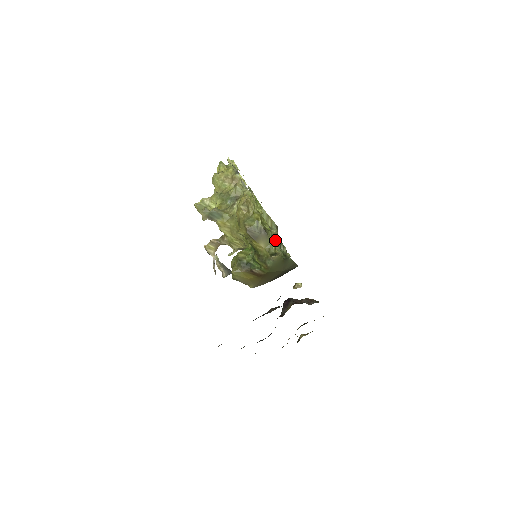
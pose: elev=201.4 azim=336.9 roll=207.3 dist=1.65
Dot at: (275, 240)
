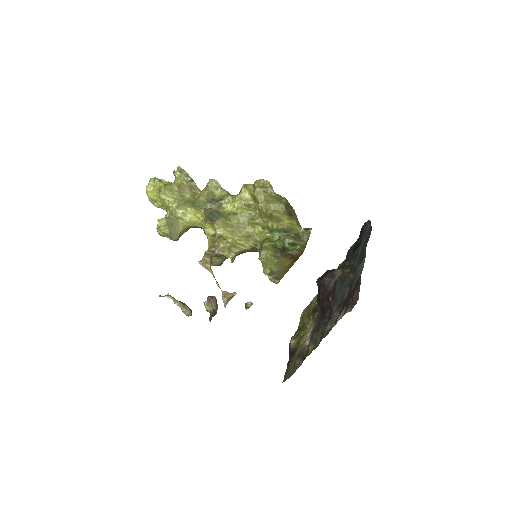
Dot at: occluded
